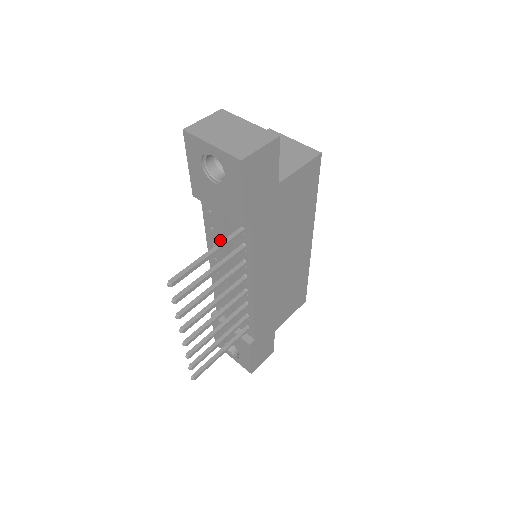
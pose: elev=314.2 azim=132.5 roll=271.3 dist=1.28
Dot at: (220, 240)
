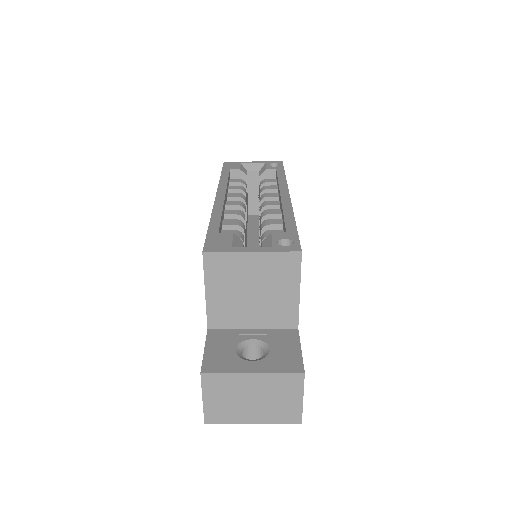
Dot at: occluded
